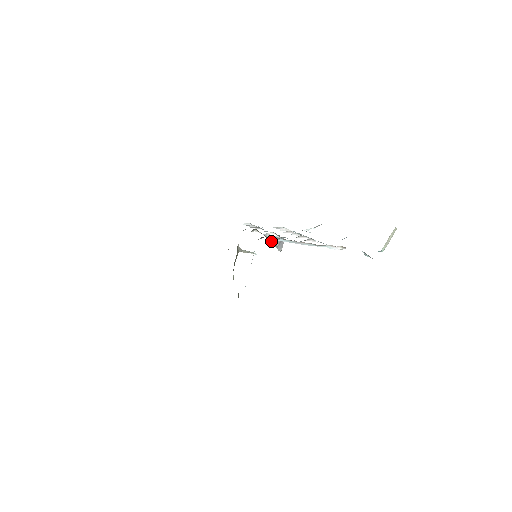
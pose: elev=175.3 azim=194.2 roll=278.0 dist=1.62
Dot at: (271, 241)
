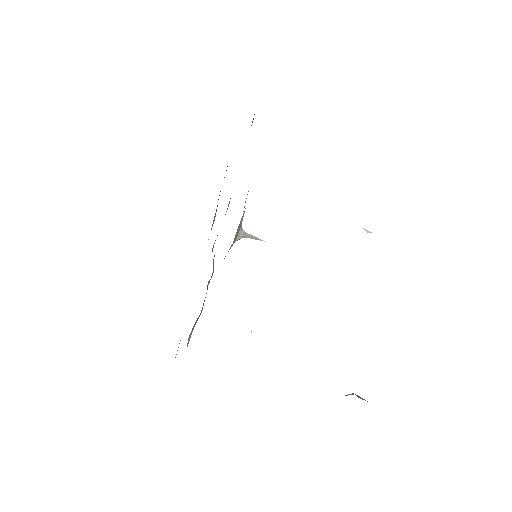
Dot at: occluded
